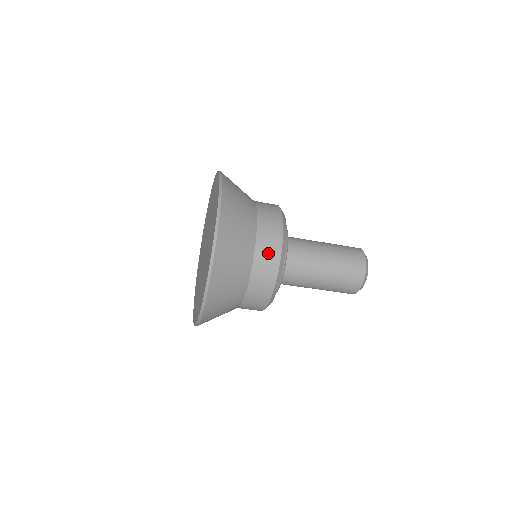
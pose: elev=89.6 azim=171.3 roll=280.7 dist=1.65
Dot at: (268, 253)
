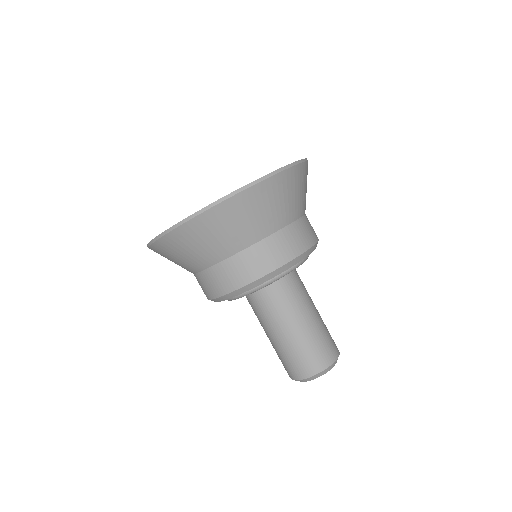
Dot at: (258, 261)
